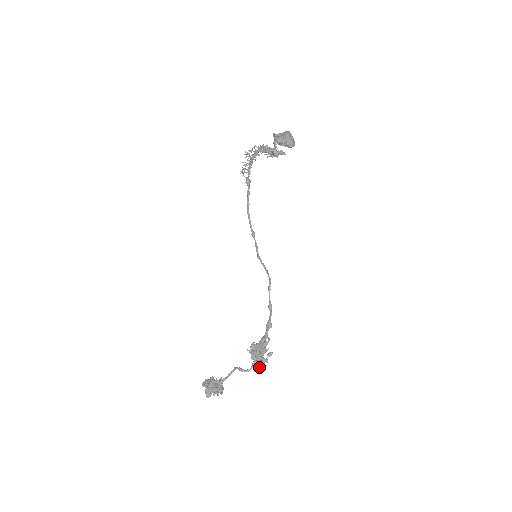
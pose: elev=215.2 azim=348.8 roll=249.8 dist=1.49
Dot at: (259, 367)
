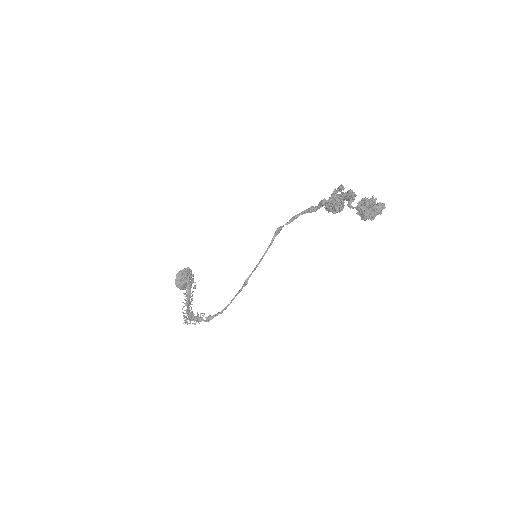
Dot at: (347, 191)
